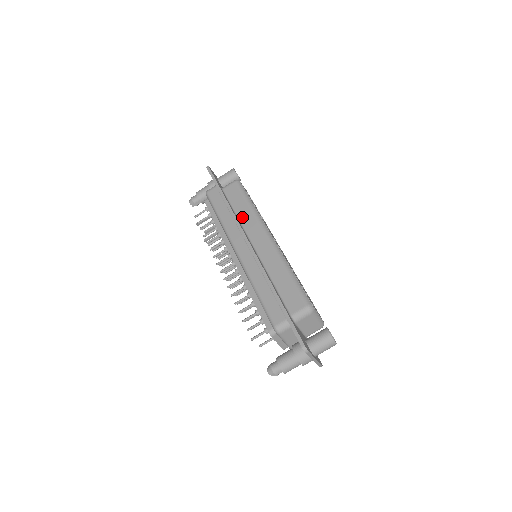
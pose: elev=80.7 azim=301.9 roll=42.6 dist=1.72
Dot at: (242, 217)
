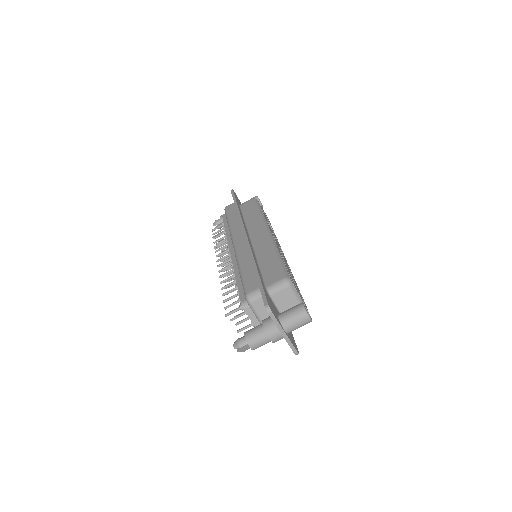
Dot at: (249, 221)
